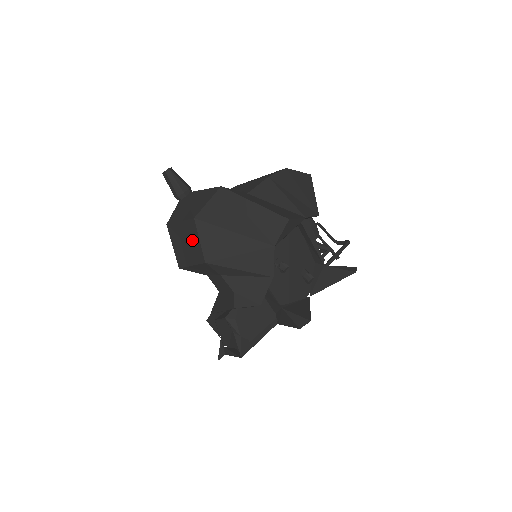
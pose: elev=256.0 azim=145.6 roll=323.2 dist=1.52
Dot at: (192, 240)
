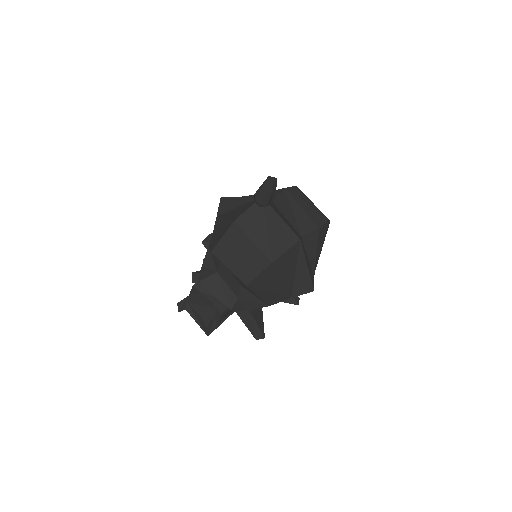
Dot at: (251, 264)
